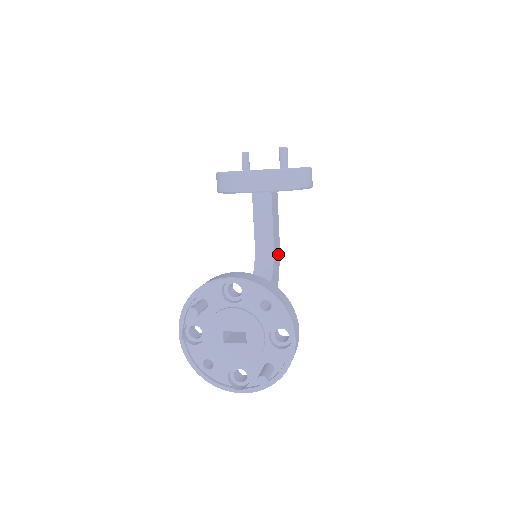
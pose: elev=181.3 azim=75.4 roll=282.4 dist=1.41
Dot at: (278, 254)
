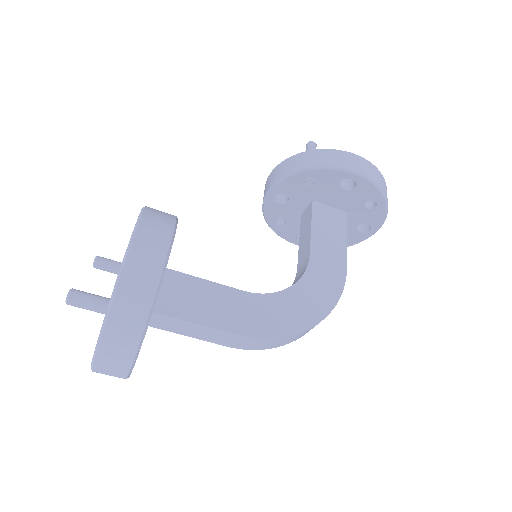
Dot at: (335, 283)
